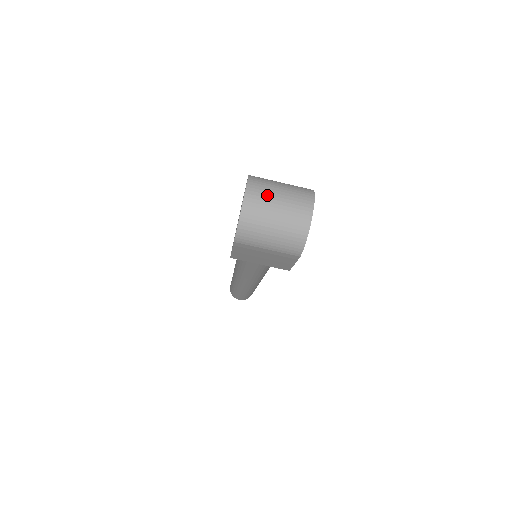
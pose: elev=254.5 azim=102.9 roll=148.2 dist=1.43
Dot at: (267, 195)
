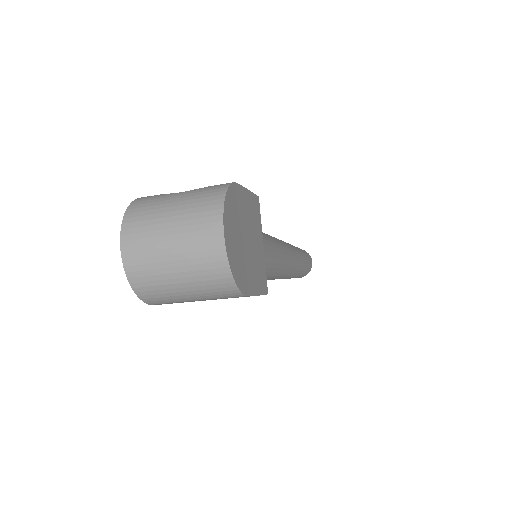
Dot at: (151, 232)
